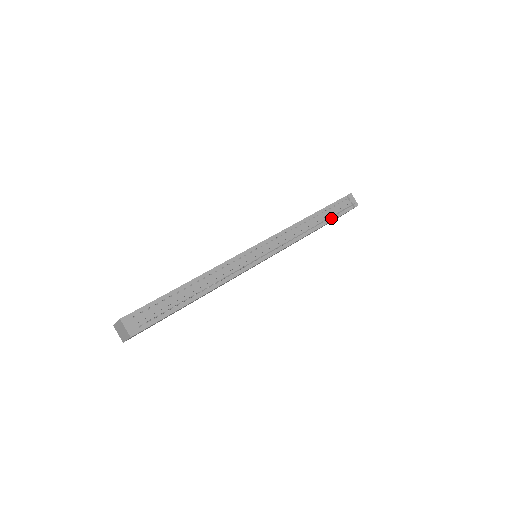
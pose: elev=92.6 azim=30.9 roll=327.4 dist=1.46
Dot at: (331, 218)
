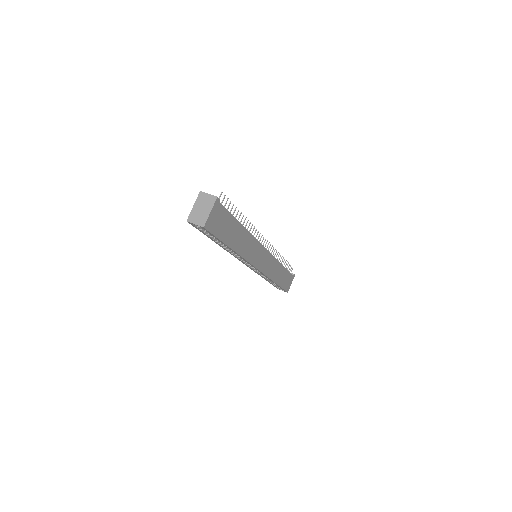
Dot at: occluded
